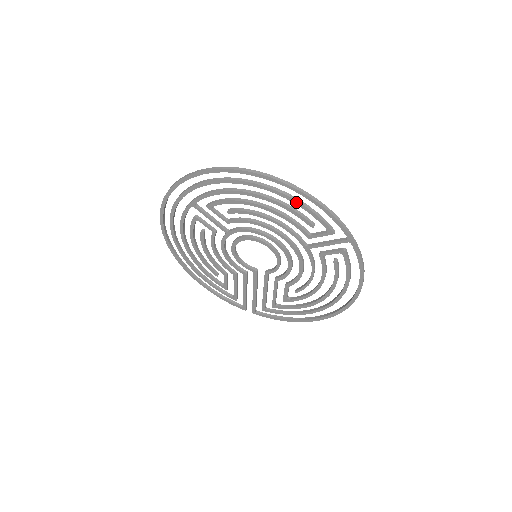
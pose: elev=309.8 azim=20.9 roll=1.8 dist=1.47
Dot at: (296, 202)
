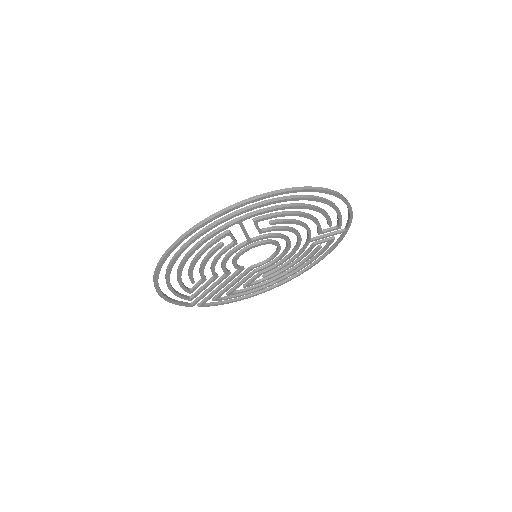
Dot at: (337, 210)
